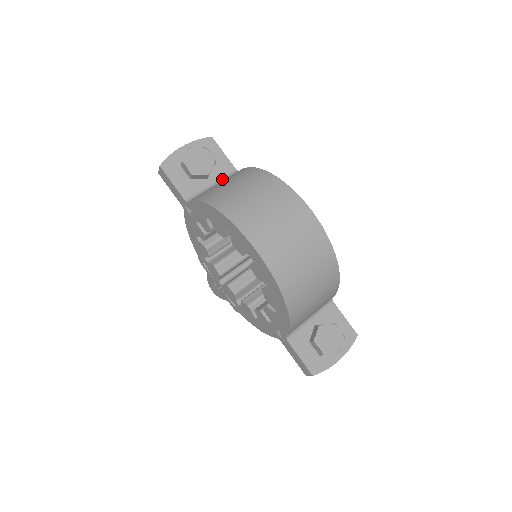
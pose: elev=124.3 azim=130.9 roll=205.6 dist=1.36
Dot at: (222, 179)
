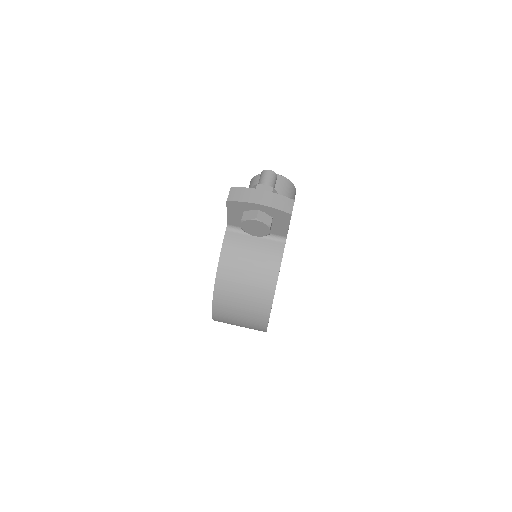
Dot at: (268, 235)
